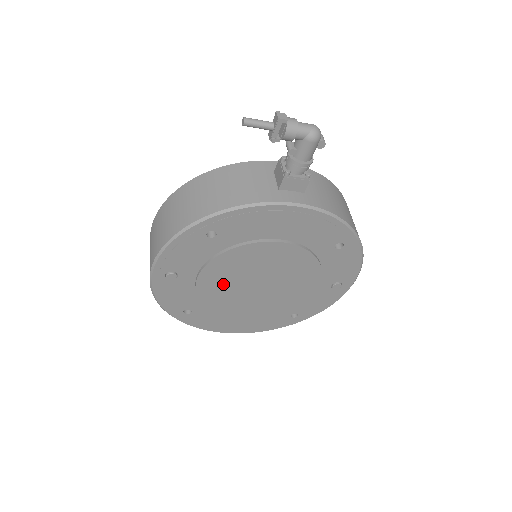
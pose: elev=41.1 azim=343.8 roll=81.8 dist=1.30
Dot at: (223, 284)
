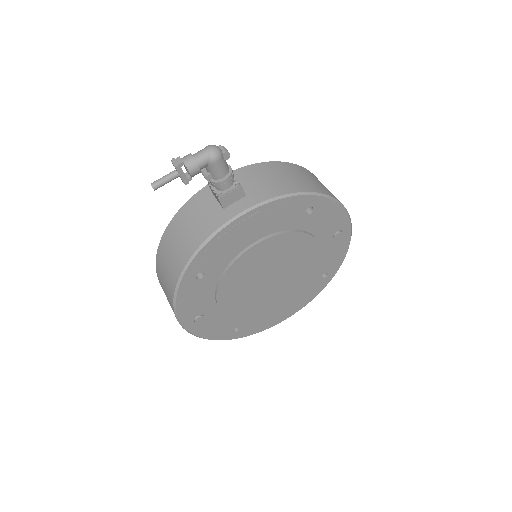
Dot at: (243, 298)
